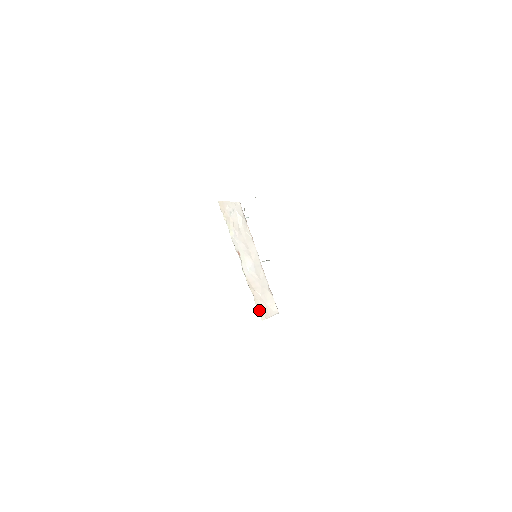
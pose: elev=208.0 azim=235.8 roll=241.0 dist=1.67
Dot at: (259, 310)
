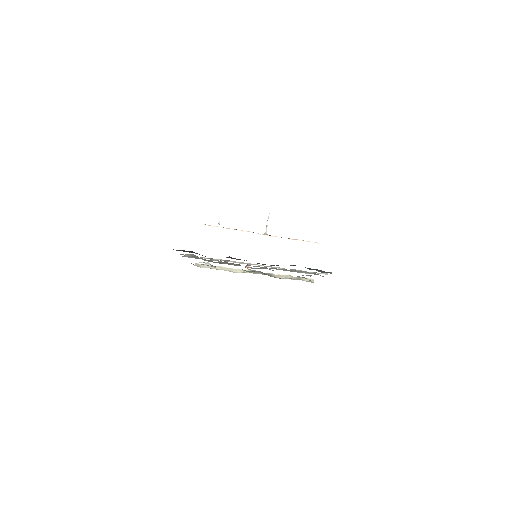
Dot at: (304, 275)
